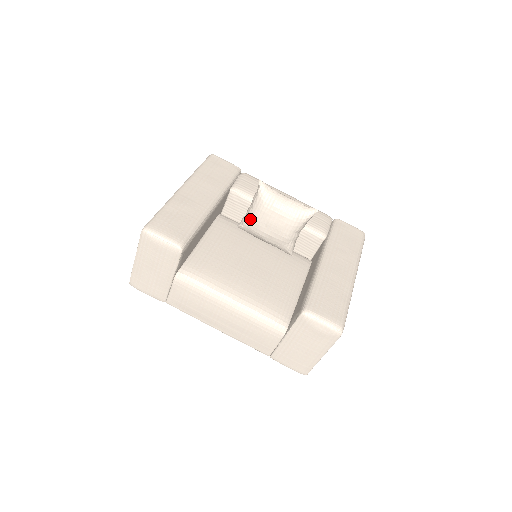
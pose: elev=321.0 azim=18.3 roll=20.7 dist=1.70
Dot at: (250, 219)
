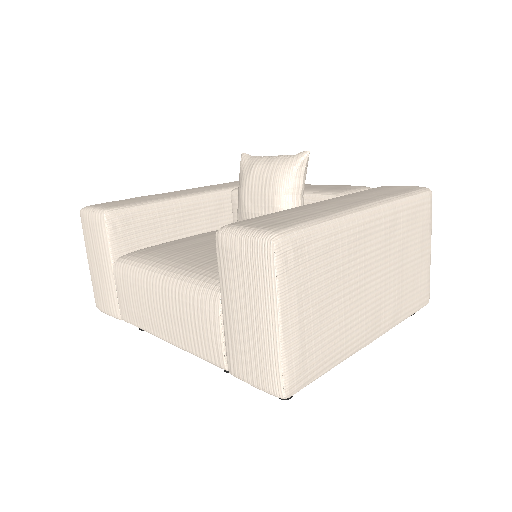
Dot at: (238, 205)
